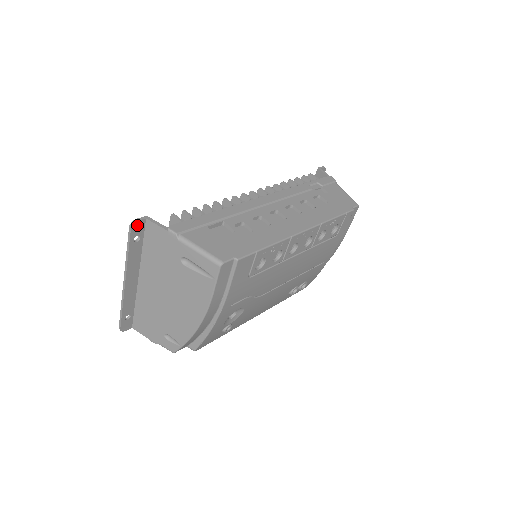
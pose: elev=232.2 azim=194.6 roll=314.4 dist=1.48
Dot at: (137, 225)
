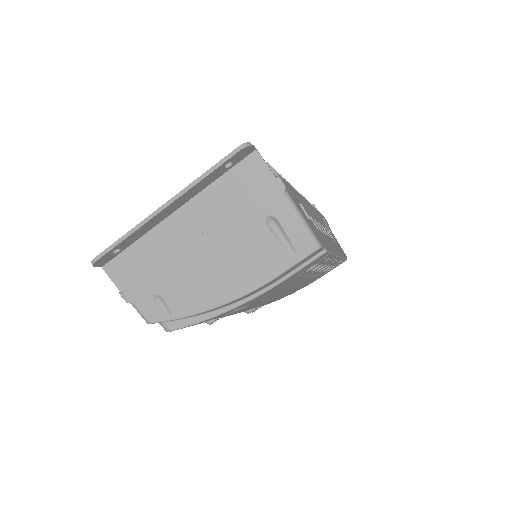
Dot at: (246, 150)
